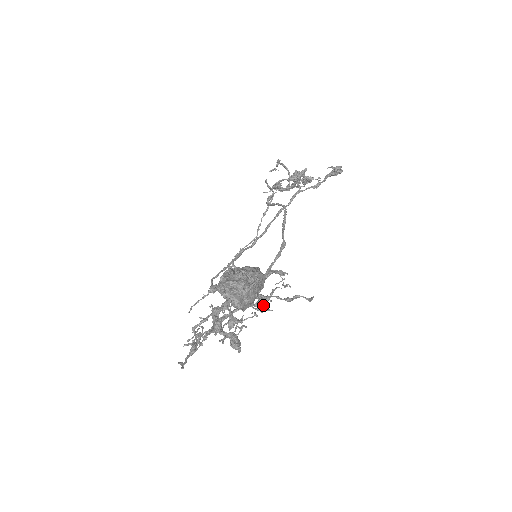
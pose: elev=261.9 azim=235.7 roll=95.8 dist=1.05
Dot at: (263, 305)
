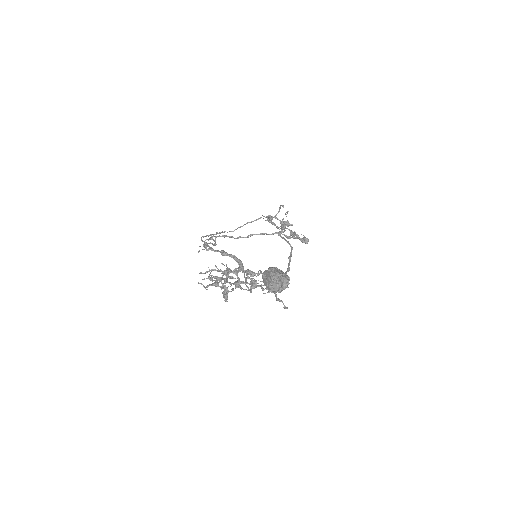
Dot at: (253, 288)
